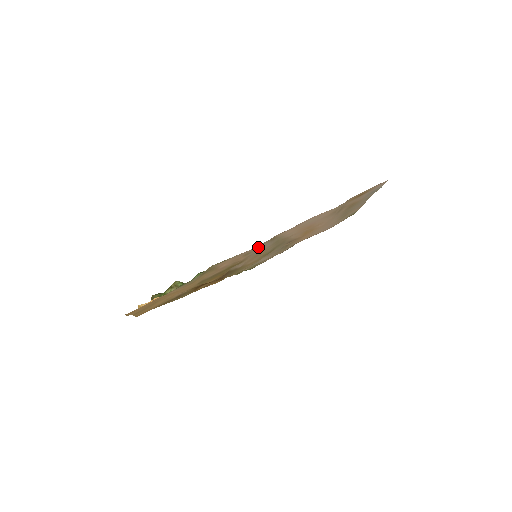
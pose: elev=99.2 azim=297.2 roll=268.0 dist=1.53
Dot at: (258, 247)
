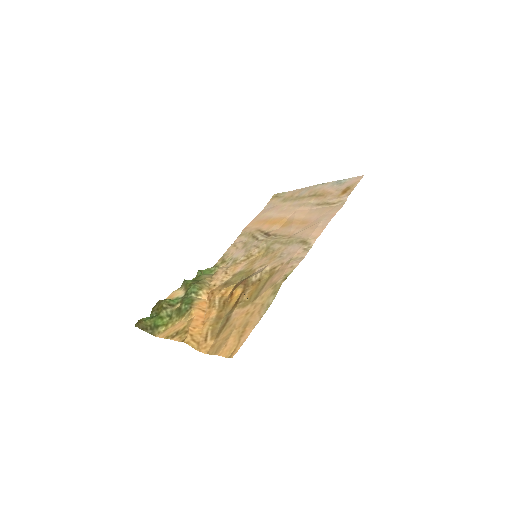
Dot at: (300, 254)
